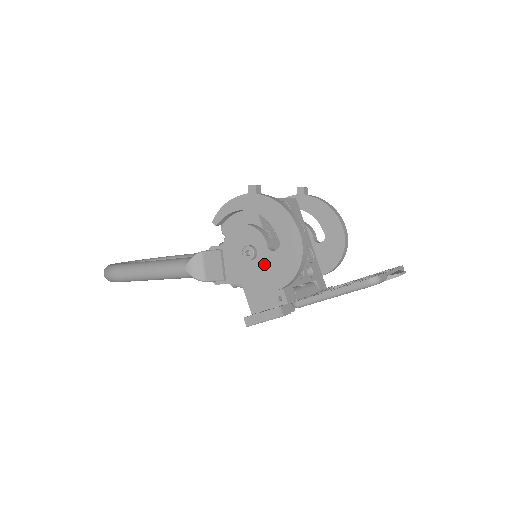
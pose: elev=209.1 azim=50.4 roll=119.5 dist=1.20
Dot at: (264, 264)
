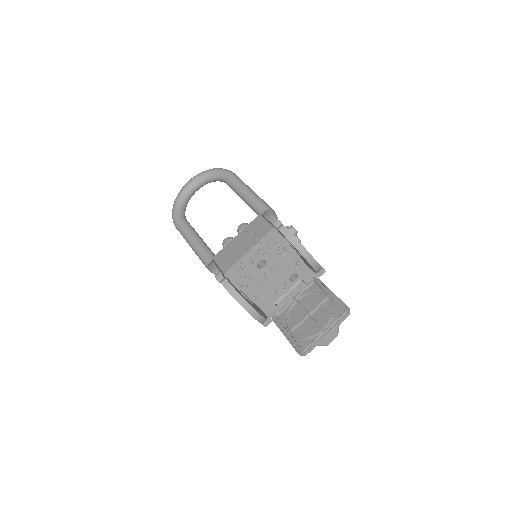
Dot at: occluded
